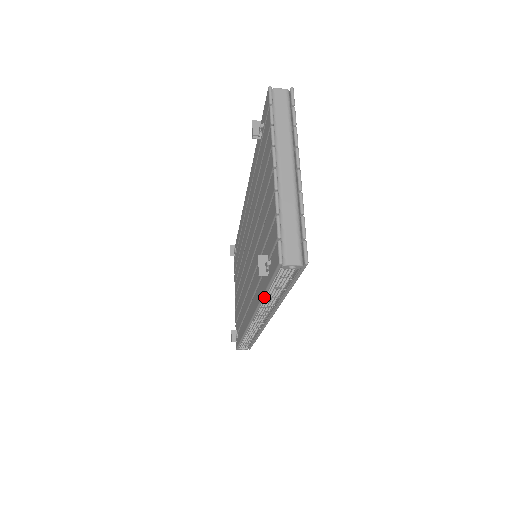
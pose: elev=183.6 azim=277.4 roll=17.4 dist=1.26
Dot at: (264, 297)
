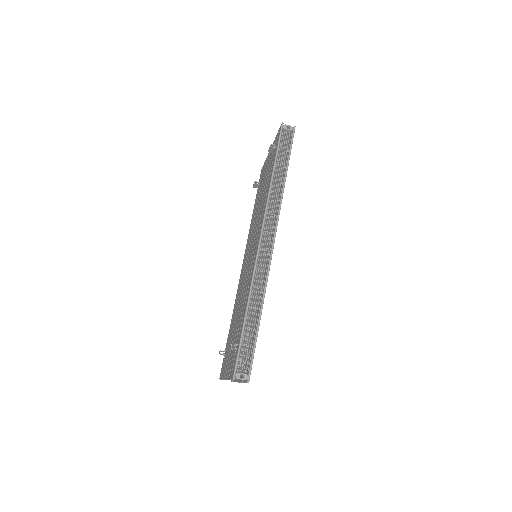
Dot at: (273, 174)
